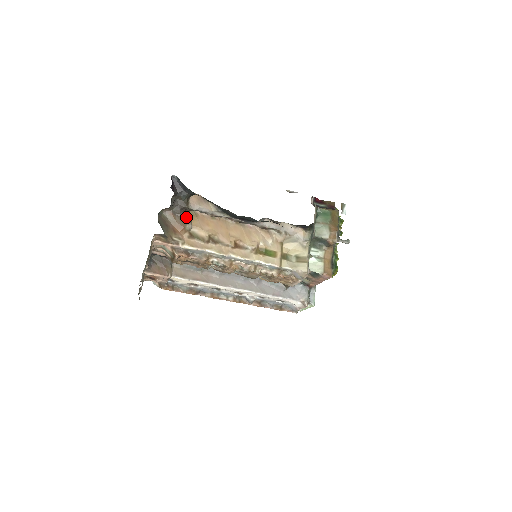
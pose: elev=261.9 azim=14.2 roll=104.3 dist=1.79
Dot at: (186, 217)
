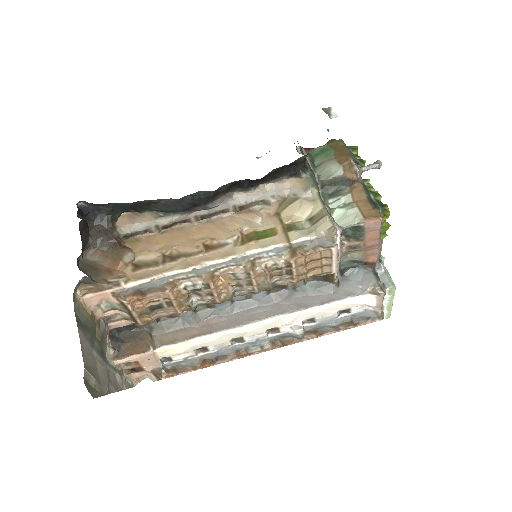
Dot at: (121, 247)
